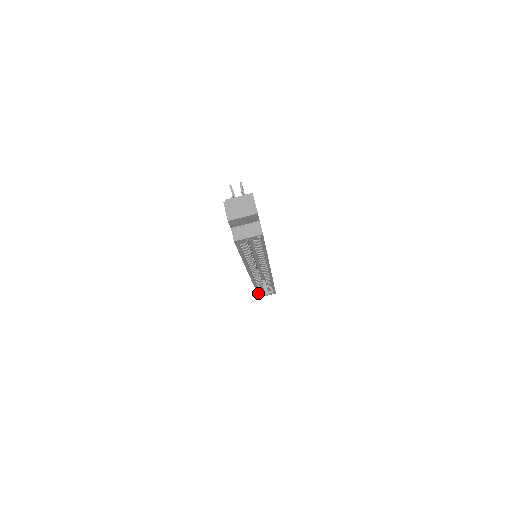
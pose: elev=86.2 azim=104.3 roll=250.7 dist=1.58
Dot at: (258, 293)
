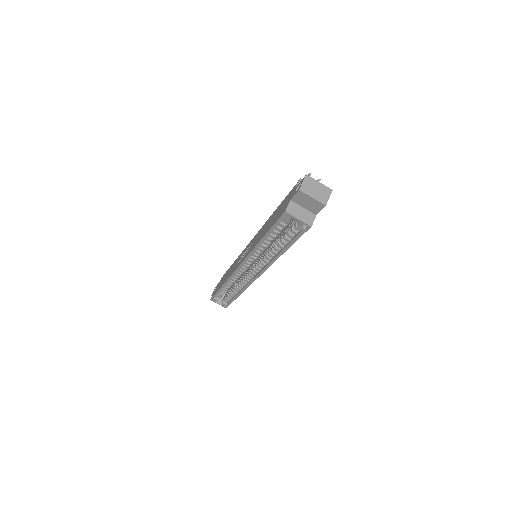
Dot at: (217, 293)
